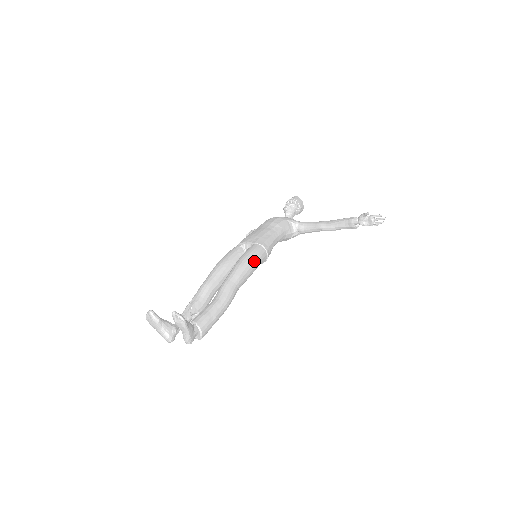
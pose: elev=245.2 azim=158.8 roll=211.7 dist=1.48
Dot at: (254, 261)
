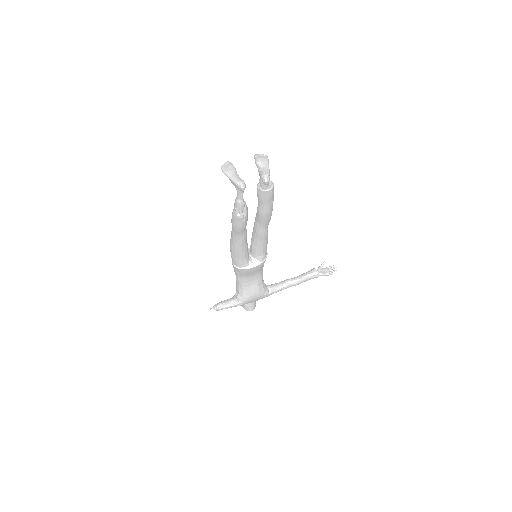
Dot at: occluded
